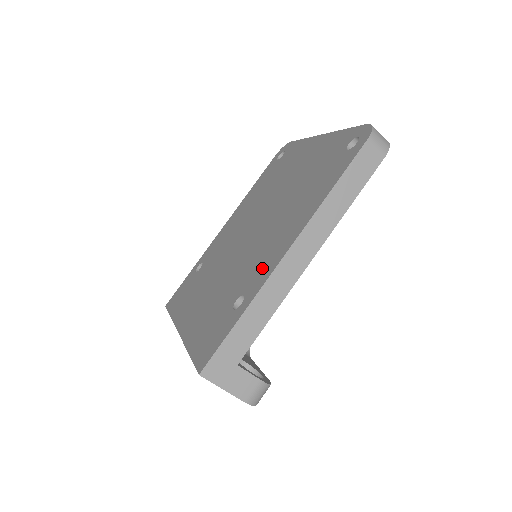
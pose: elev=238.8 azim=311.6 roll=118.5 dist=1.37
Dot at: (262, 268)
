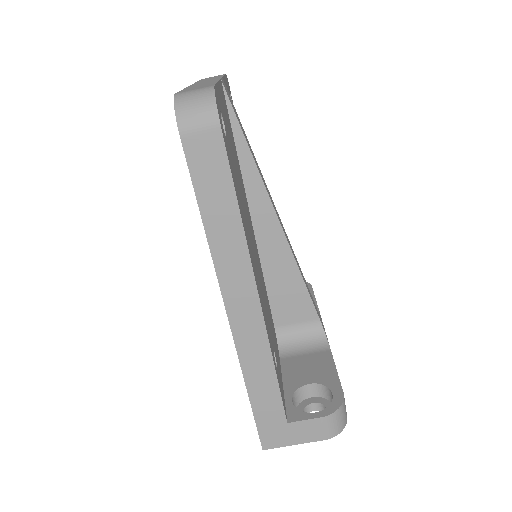
Dot at: occluded
